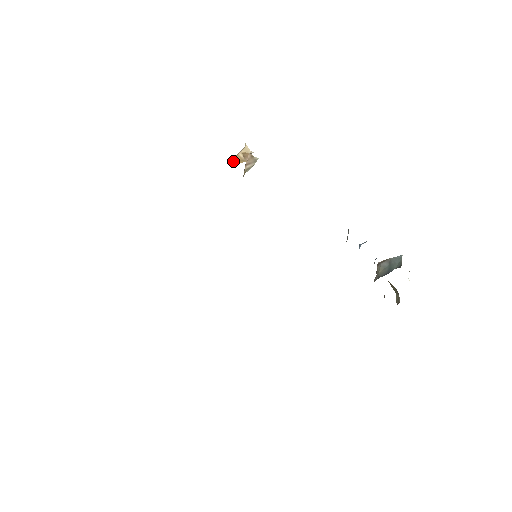
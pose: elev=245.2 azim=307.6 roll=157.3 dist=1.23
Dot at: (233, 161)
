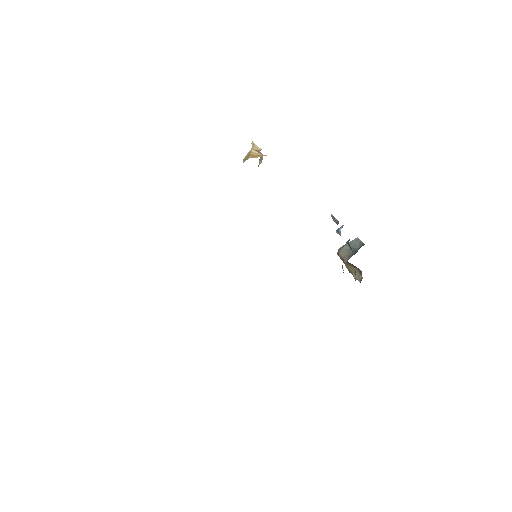
Dot at: (252, 157)
